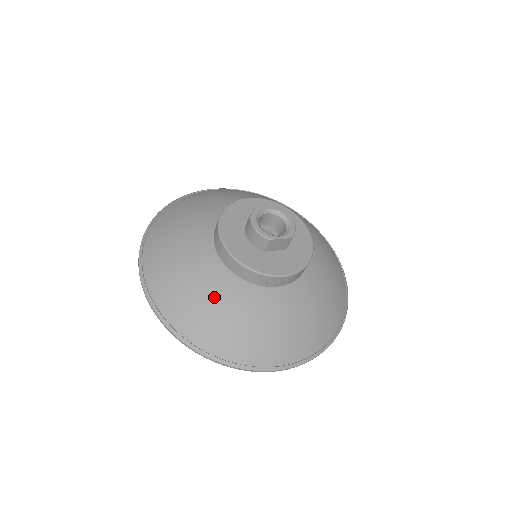
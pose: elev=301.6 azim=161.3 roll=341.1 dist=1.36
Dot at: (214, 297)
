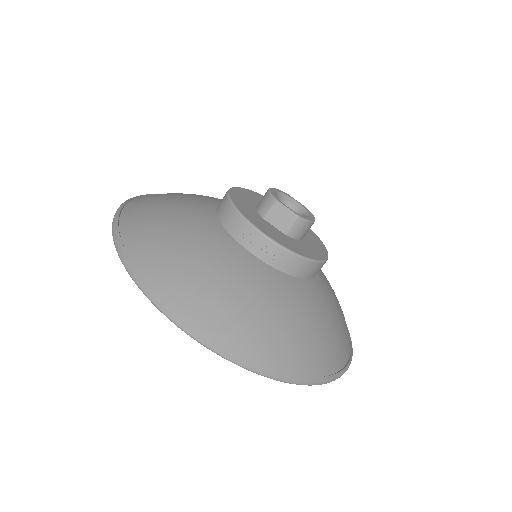
Dot at: (180, 216)
